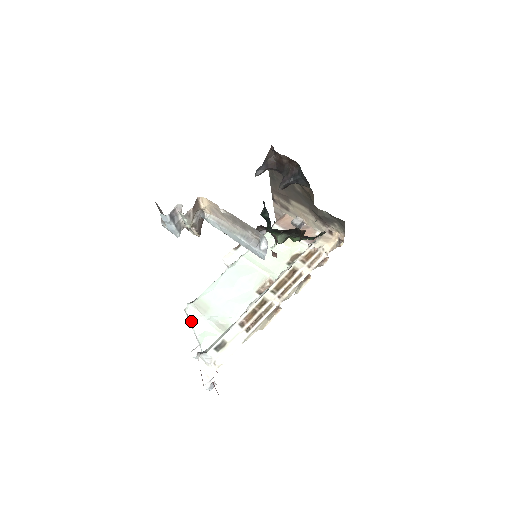
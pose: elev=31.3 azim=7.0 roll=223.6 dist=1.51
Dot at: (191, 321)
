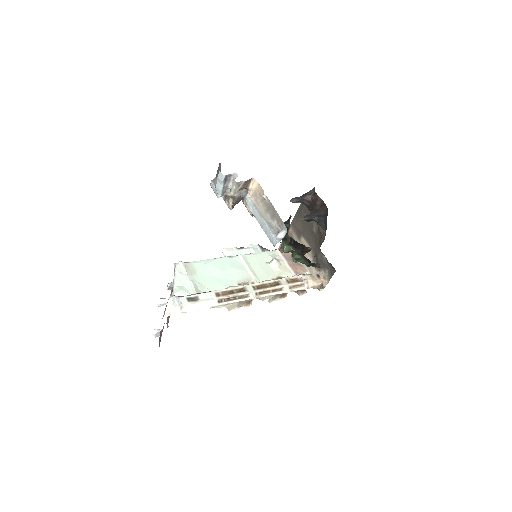
Dot at: (176, 274)
